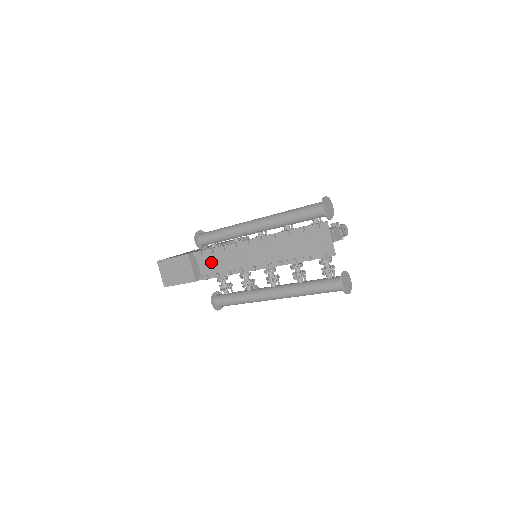
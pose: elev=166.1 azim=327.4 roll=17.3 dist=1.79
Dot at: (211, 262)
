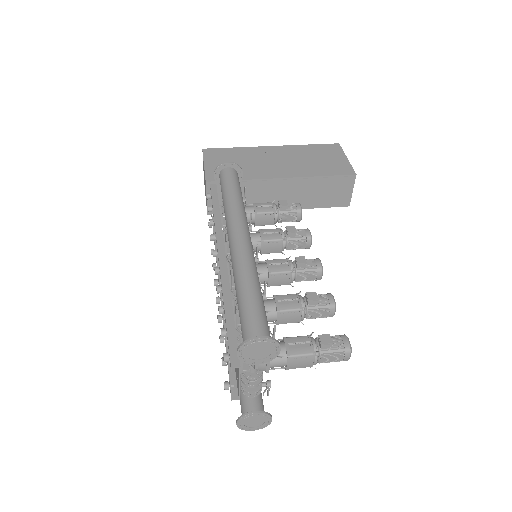
Dot at: occluded
